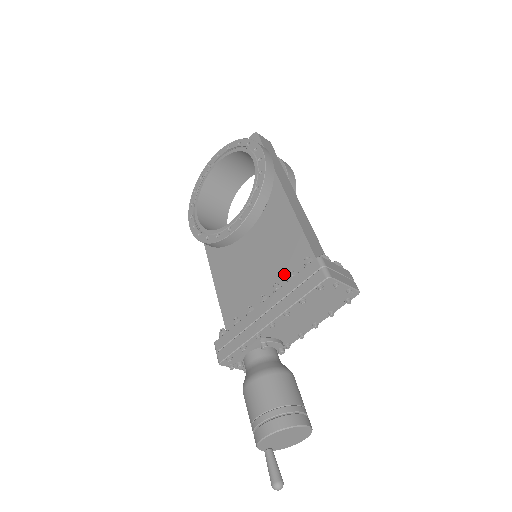
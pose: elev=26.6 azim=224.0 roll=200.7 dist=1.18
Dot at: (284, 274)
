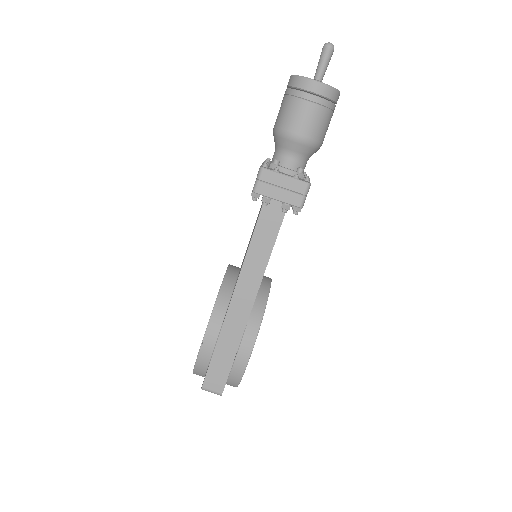
Dot at: occluded
